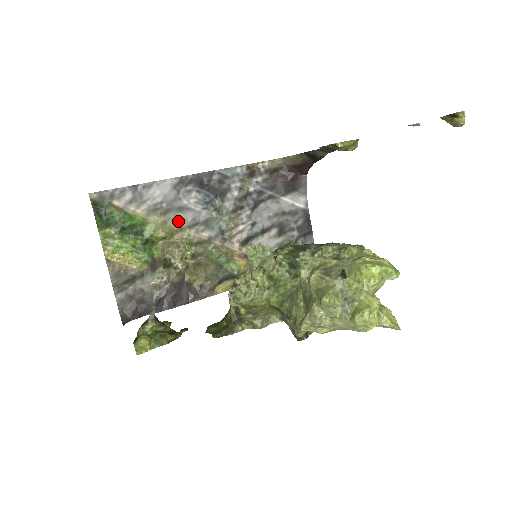
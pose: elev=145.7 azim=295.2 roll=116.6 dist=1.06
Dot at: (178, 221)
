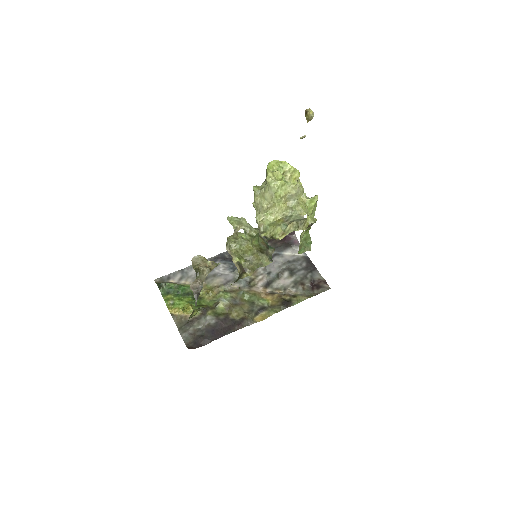
Dot at: (215, 283)
